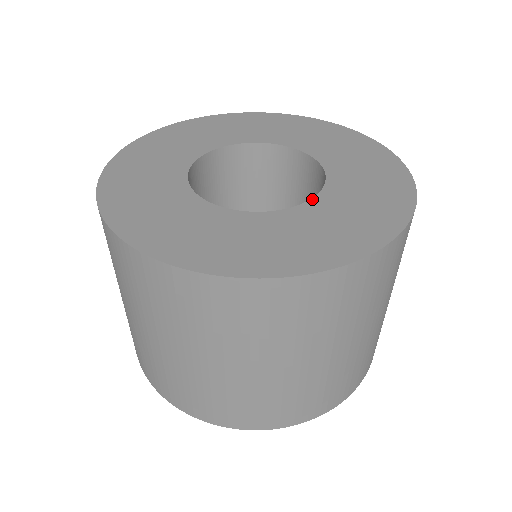
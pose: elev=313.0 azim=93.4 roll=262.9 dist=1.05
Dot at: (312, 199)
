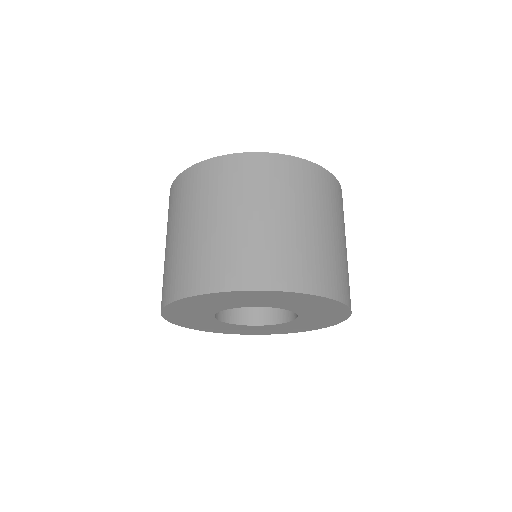
Dot at: occluded
